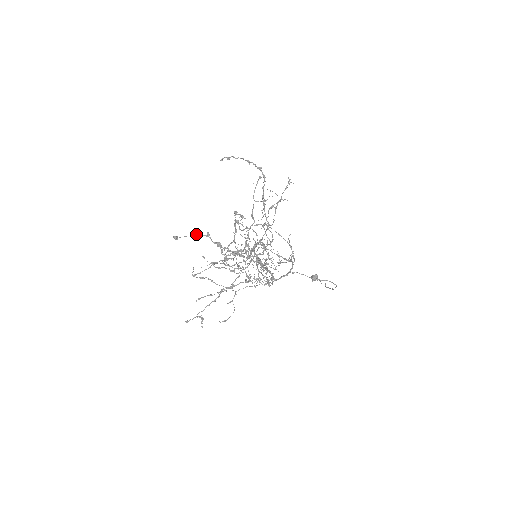
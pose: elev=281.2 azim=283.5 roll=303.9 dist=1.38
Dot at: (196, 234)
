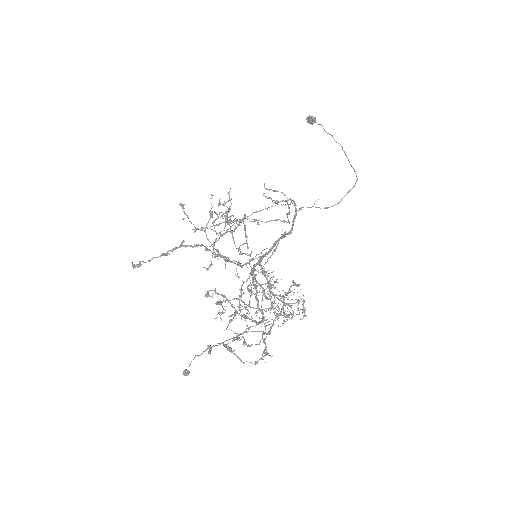
Dot at: occluded
